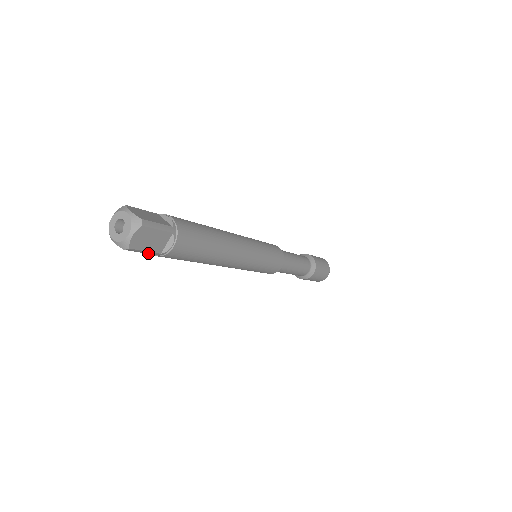
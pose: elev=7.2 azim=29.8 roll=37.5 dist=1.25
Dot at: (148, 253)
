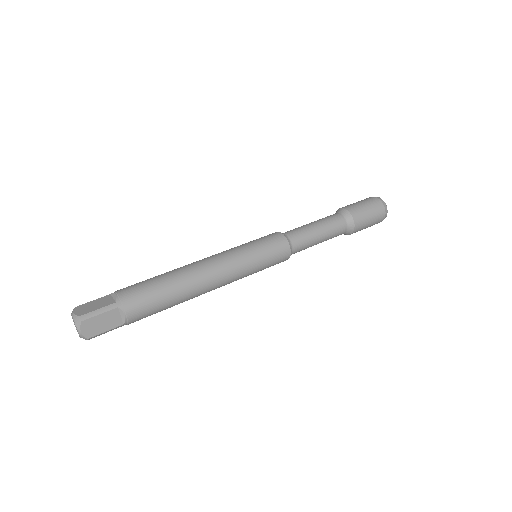
Dot at: occluded
